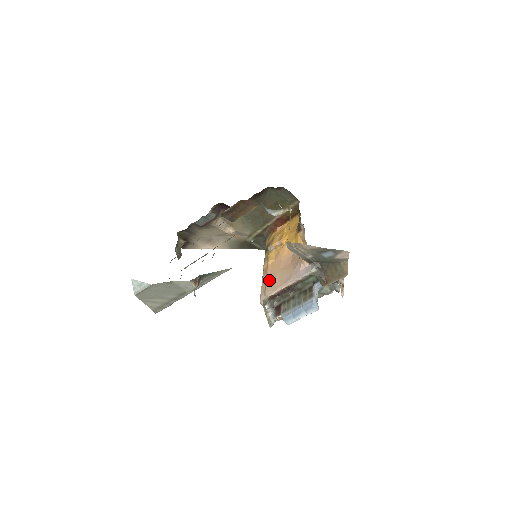
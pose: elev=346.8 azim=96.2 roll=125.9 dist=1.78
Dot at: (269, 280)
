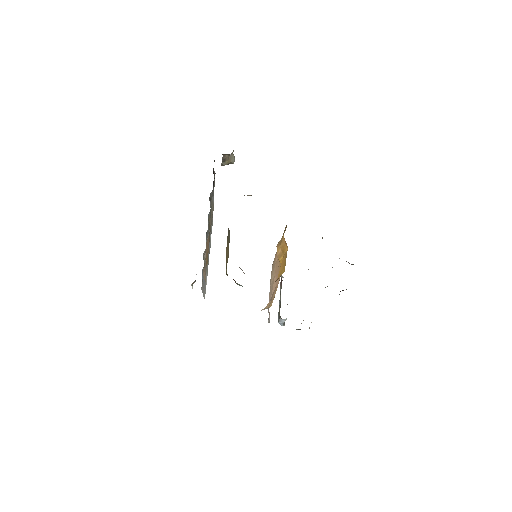
Dot at: (274, 266)
